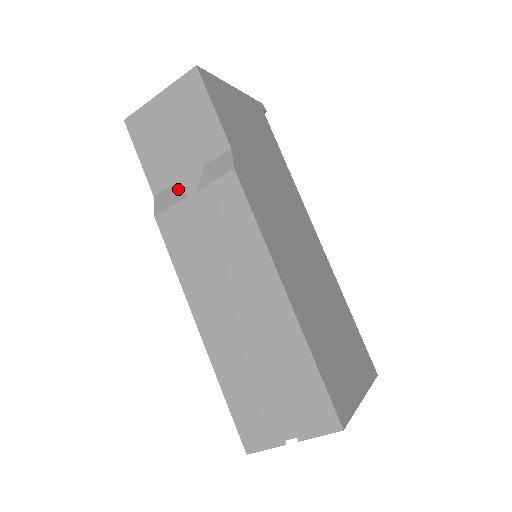
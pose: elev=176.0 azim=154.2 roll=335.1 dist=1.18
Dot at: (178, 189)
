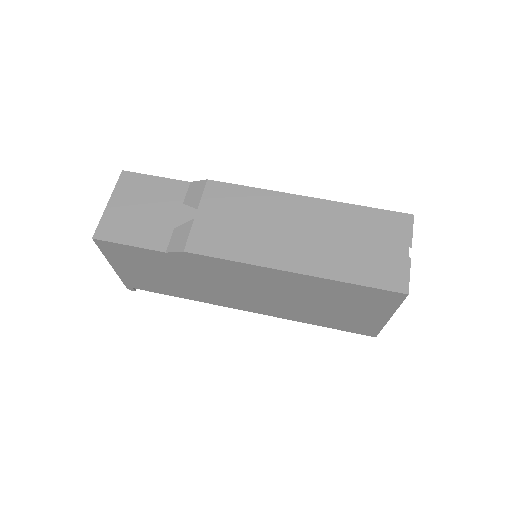
Dot at: (181, 227)
